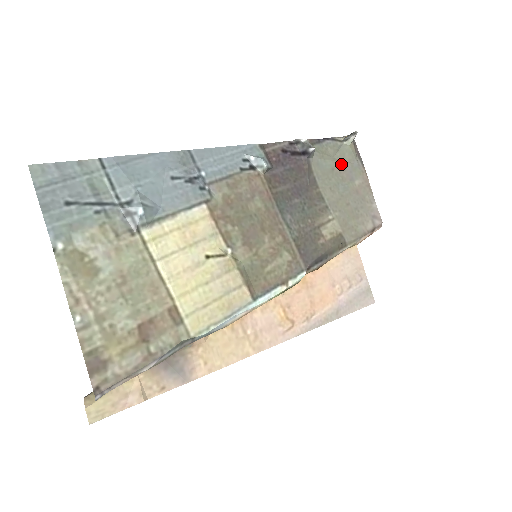
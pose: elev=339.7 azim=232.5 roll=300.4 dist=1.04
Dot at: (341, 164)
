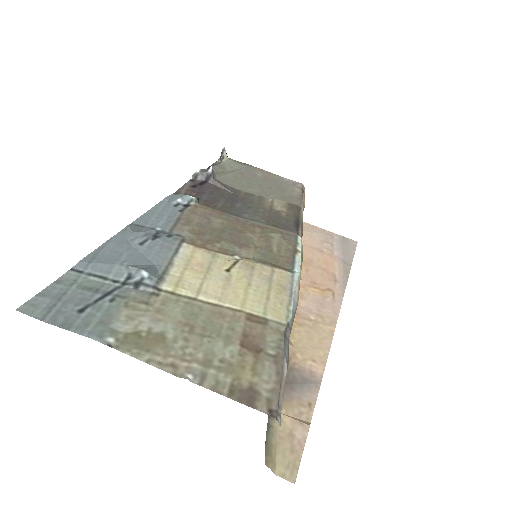
Dot at: (237, 172)
